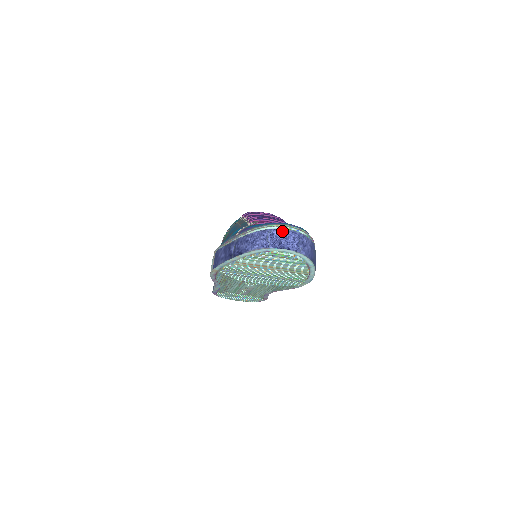
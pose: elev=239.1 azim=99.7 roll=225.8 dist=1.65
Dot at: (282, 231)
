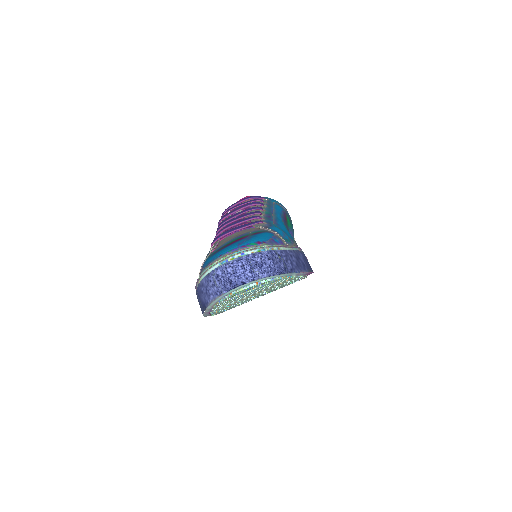
Dot at: (225, 267)
